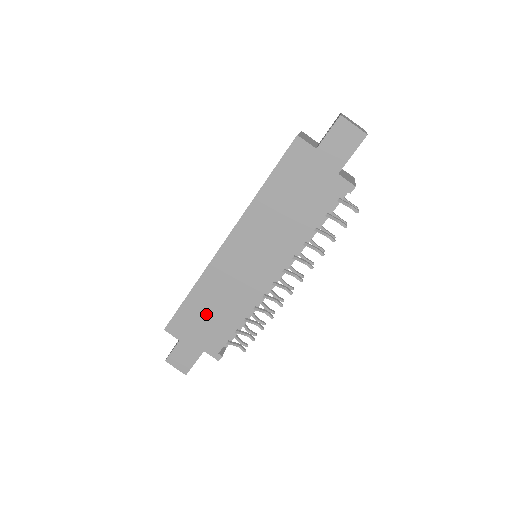
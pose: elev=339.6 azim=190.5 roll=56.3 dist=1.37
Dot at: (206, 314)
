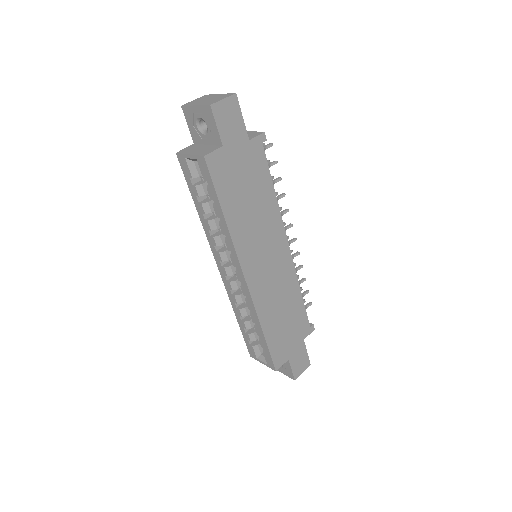
Dot at: (283, 325)
